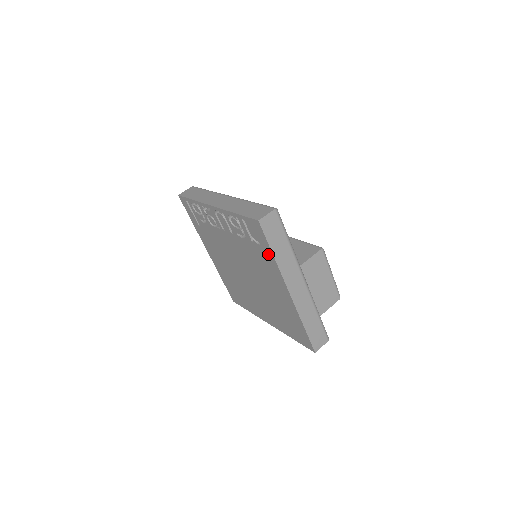
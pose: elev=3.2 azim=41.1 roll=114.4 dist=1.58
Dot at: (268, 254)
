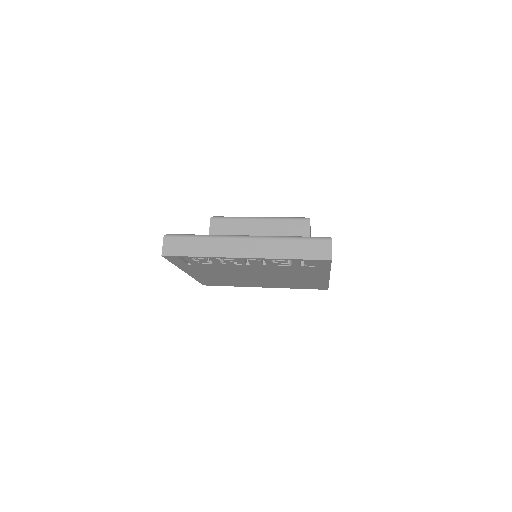
Dot at: (322, 269)
